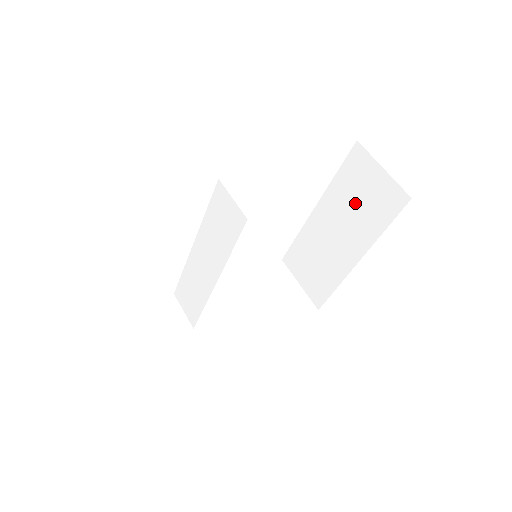
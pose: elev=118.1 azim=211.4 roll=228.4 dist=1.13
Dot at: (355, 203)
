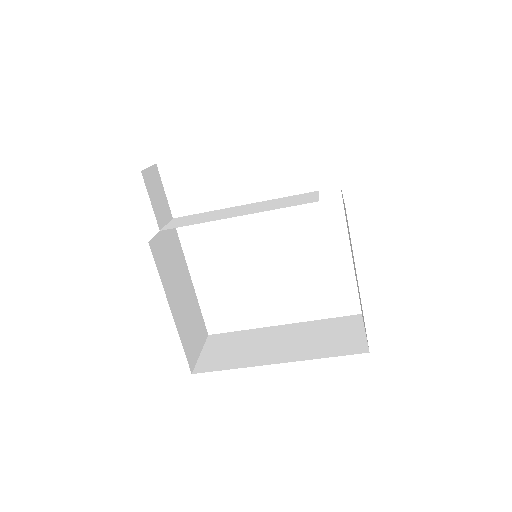
Dot at: (320, 336)
